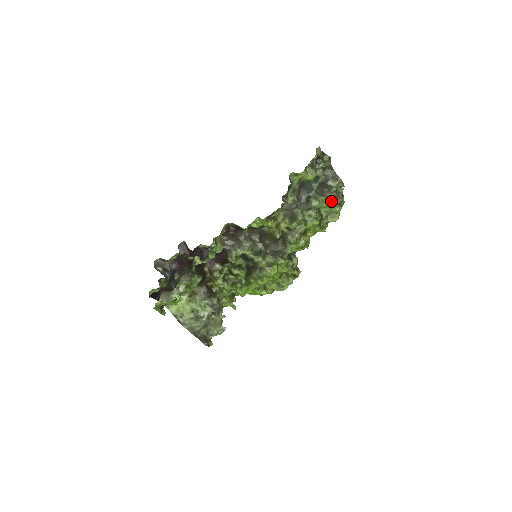
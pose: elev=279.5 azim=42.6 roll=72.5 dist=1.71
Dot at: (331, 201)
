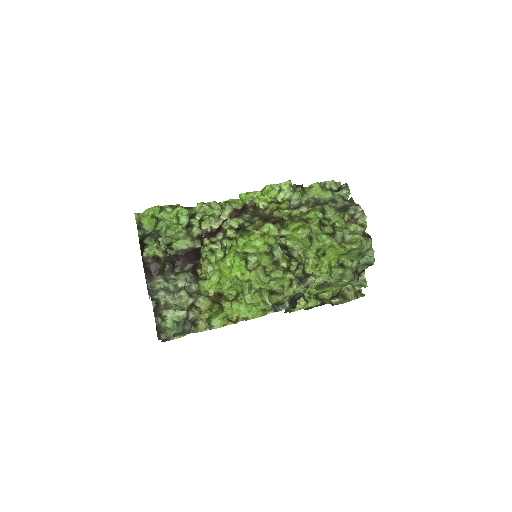
Dot at: (349, 224)
